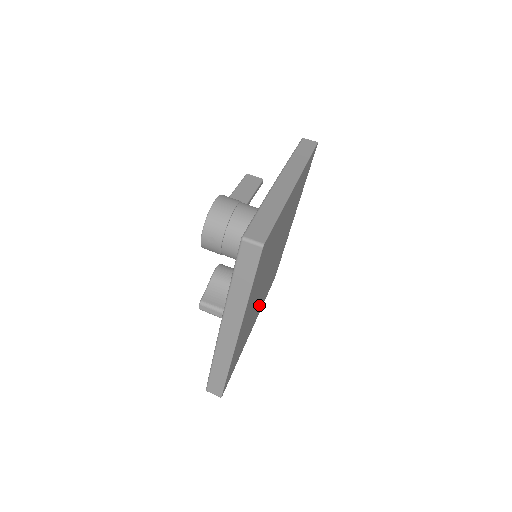
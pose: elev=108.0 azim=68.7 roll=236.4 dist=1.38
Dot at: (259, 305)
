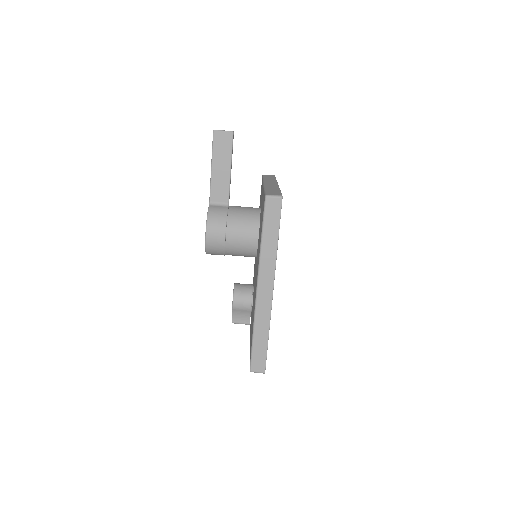
Dot at: occluded
